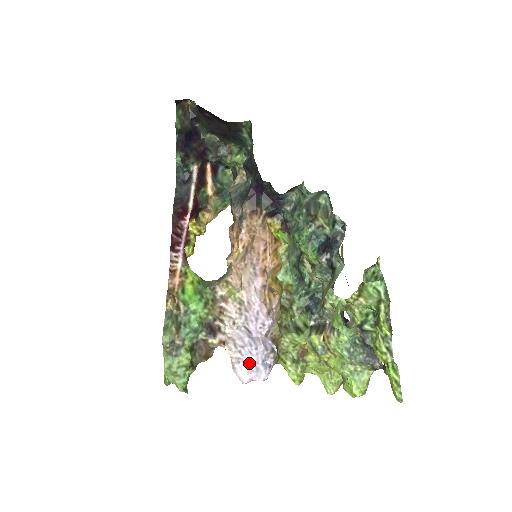
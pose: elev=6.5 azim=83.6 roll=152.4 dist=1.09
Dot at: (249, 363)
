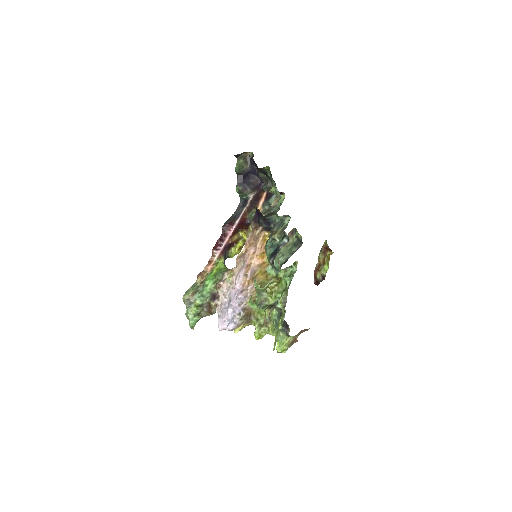
Dot at: (224, 319)
